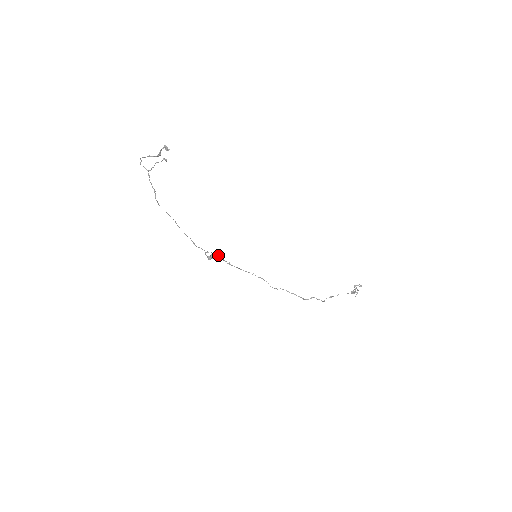
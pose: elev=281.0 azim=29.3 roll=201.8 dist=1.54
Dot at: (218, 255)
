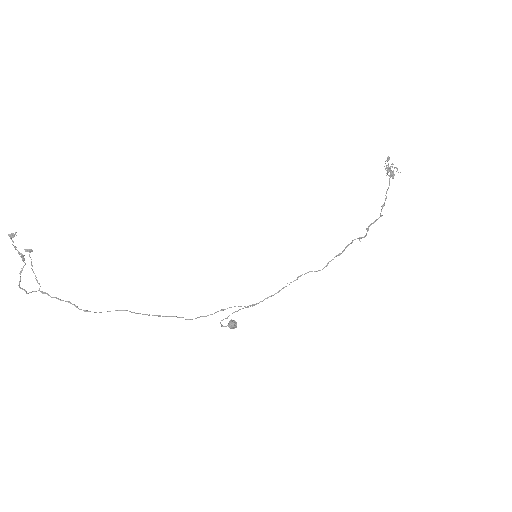
Dot at: occluded
